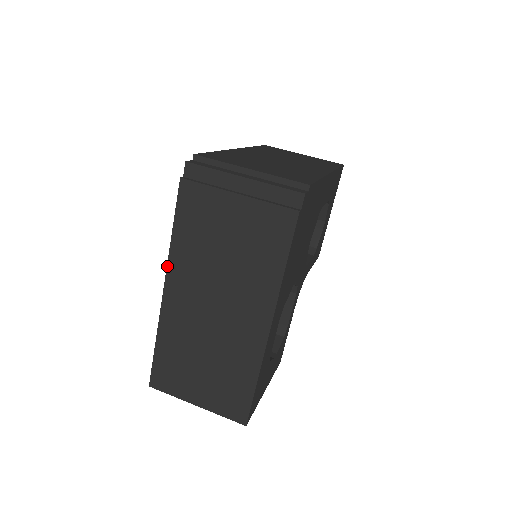
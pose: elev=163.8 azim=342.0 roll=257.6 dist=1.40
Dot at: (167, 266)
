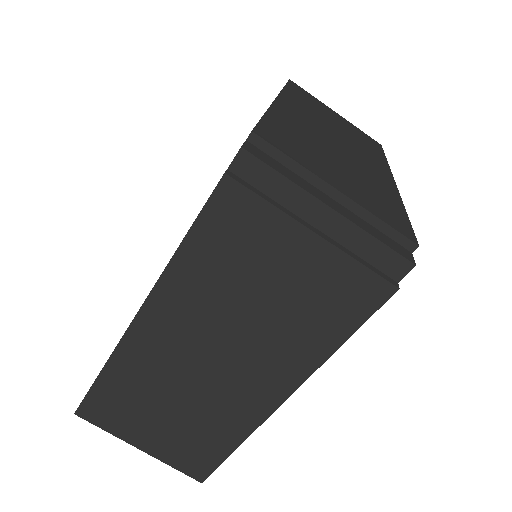
Dot at: (153, 288)
